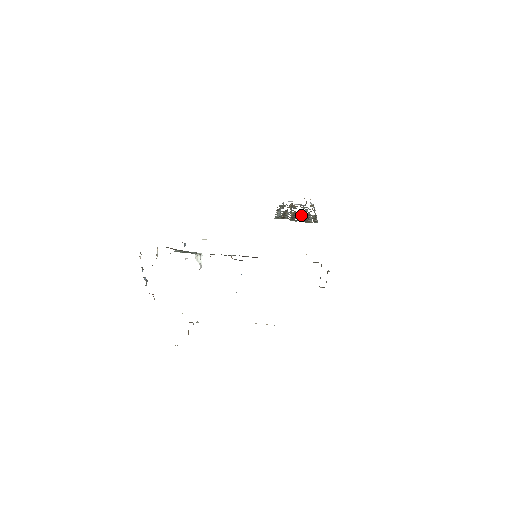
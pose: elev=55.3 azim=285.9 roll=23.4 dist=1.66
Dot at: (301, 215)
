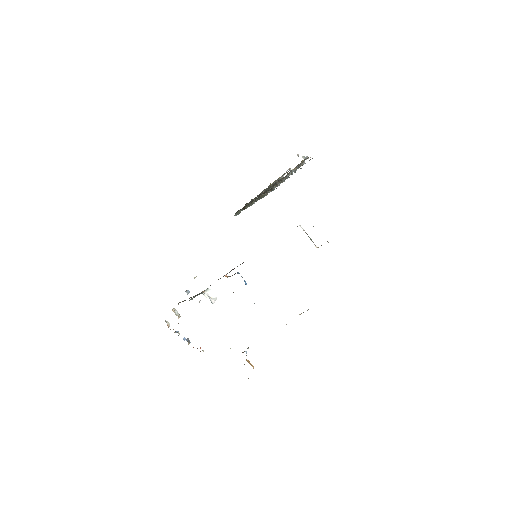
Dot at: (265, 190)
